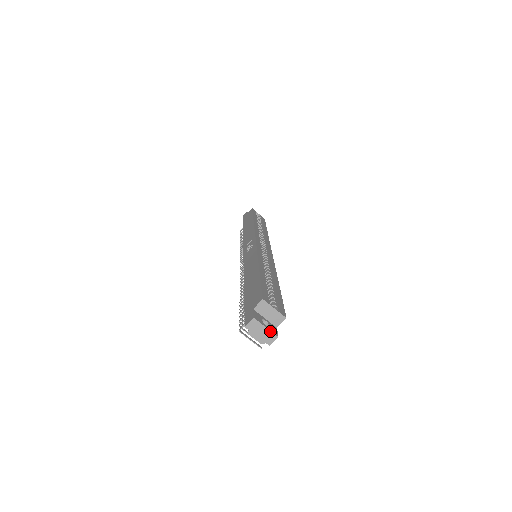
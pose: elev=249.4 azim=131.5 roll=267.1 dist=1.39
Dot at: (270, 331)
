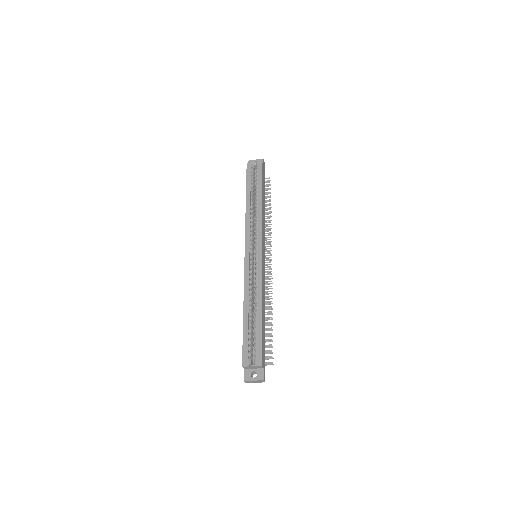
Dot at: (257, 380)
